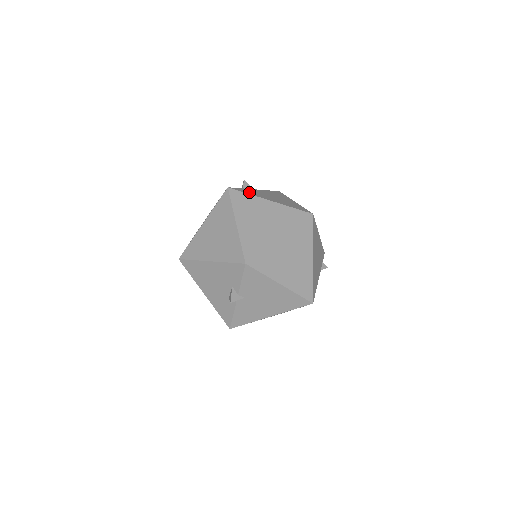
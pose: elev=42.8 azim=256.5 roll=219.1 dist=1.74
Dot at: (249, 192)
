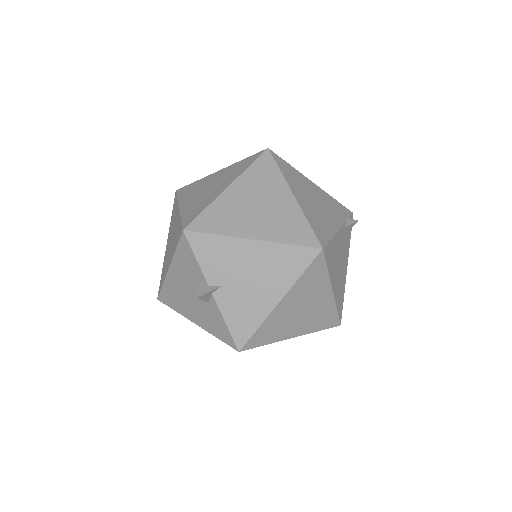
Dot at: occluded
